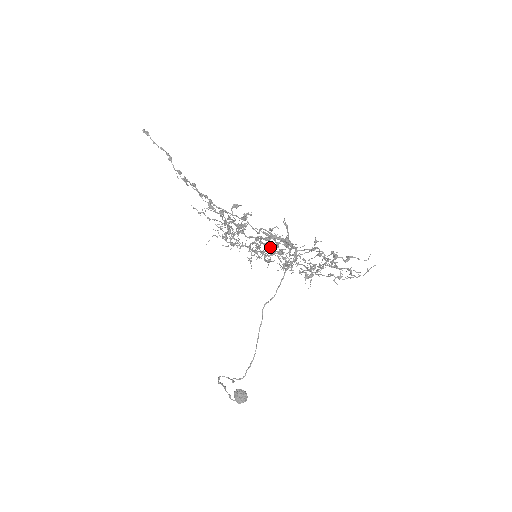
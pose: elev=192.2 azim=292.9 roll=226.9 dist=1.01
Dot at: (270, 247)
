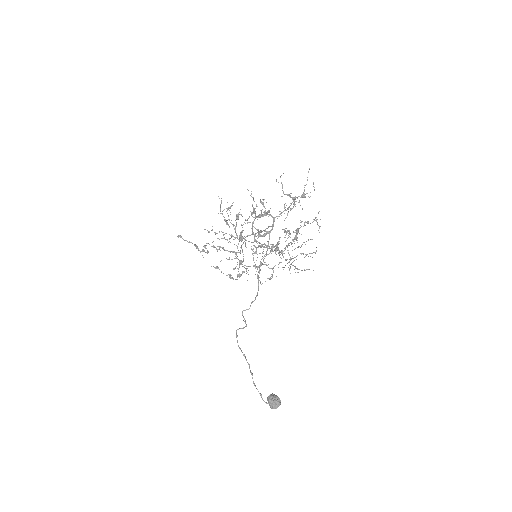
Dot at: (254, 217)
